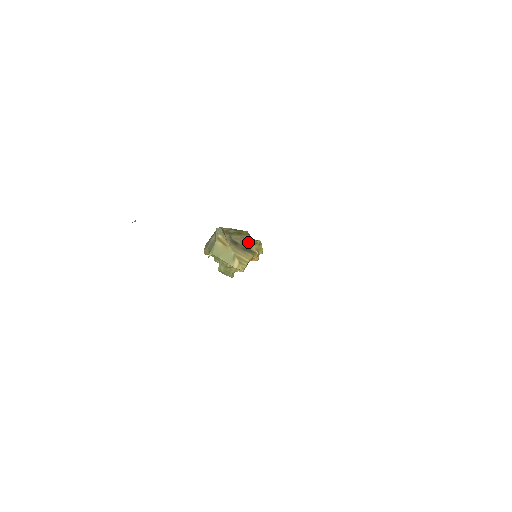
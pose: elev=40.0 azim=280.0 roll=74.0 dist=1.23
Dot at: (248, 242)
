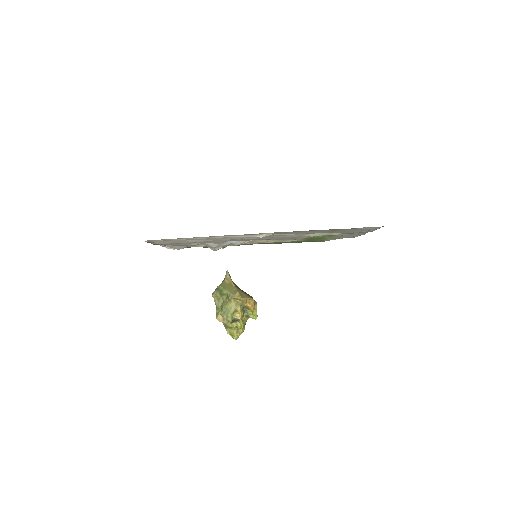
Dot at: occluded
